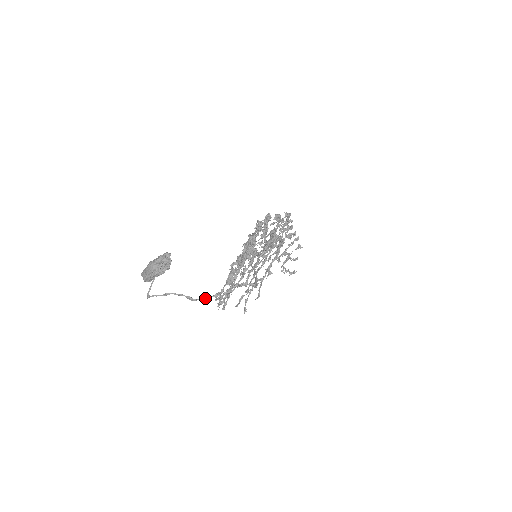
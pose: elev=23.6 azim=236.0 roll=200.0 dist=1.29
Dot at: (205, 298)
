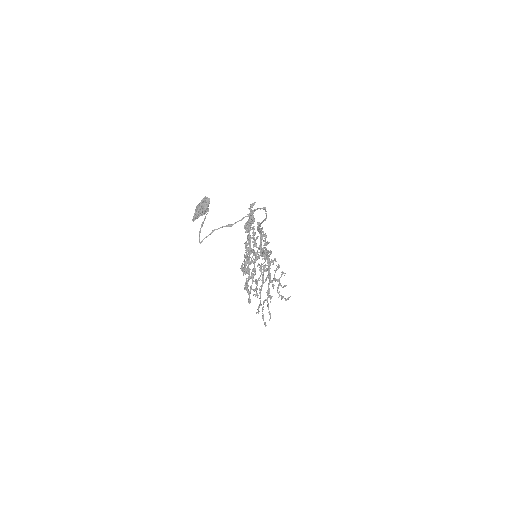
Dot at: (238, 221)
